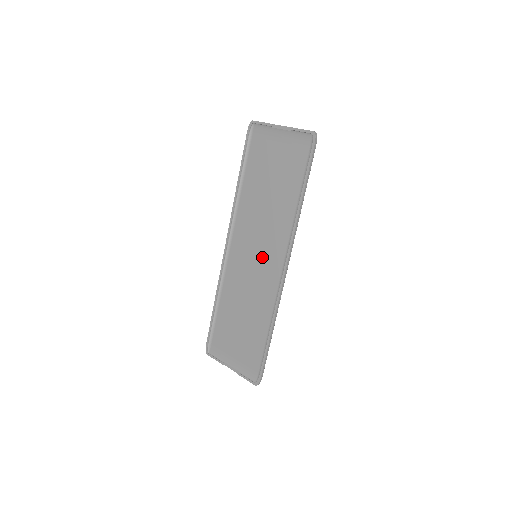
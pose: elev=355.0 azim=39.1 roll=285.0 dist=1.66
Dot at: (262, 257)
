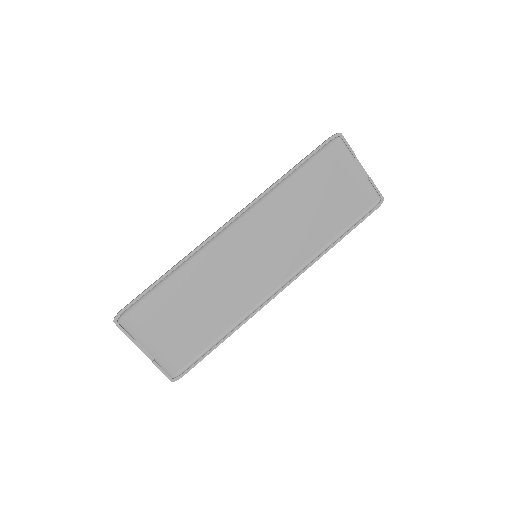
Dot at: (263, 262)
